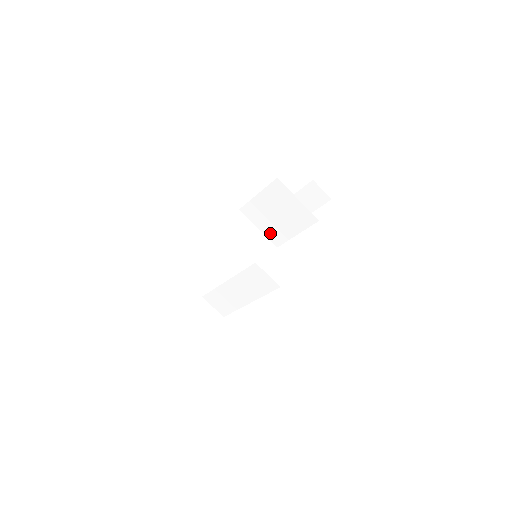
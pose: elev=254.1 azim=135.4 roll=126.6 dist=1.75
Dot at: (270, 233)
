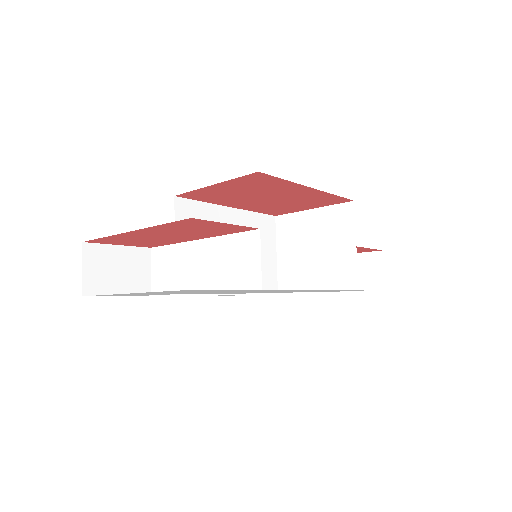
Dot at: (285, 268)
